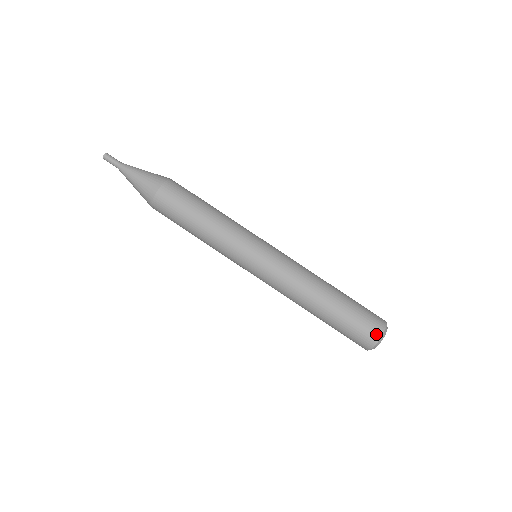
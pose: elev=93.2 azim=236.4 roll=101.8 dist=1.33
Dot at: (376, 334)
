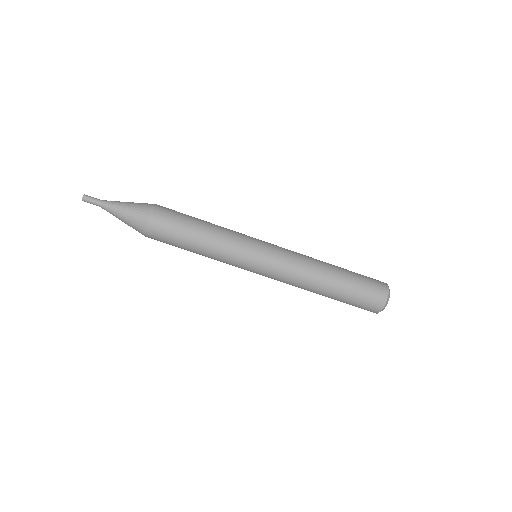
Dot at: (379, 305)
